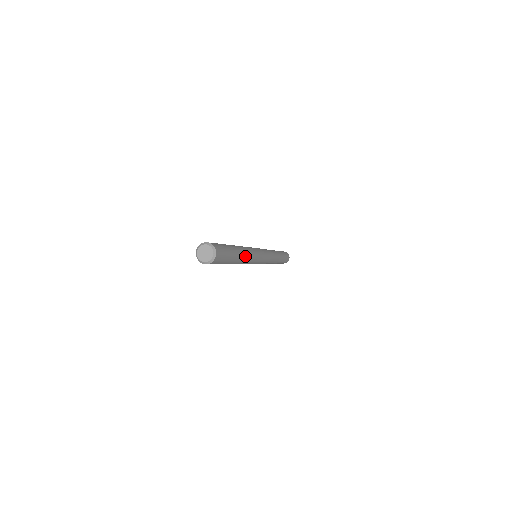
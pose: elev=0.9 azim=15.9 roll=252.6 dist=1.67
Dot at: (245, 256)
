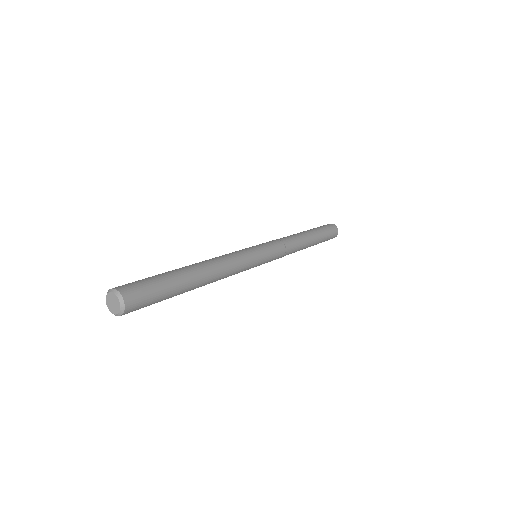
Dot at: (211, 276)
